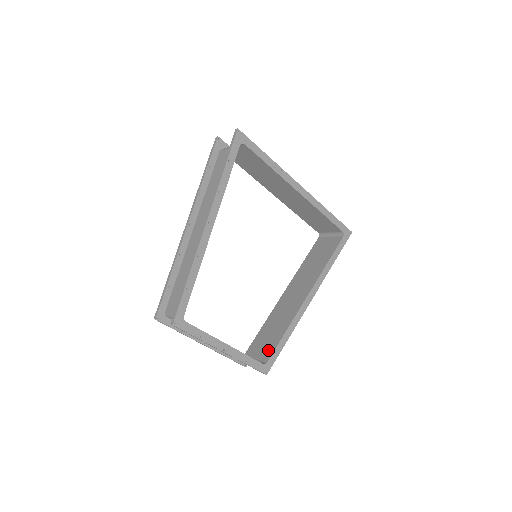
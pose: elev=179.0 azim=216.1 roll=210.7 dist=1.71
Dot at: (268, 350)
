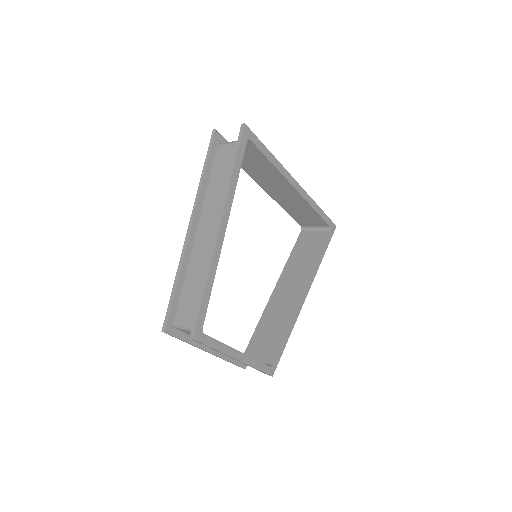
Dot at: (271, 351)
